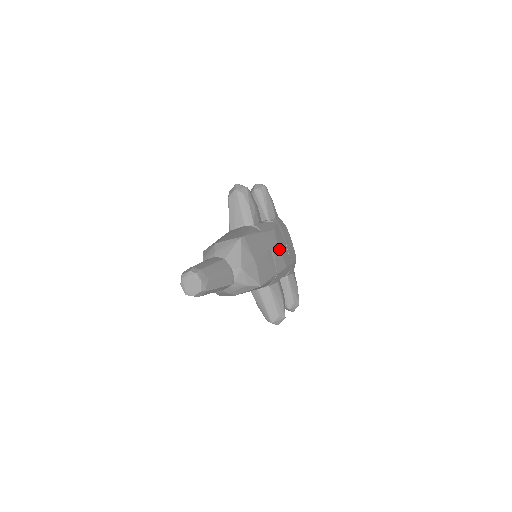
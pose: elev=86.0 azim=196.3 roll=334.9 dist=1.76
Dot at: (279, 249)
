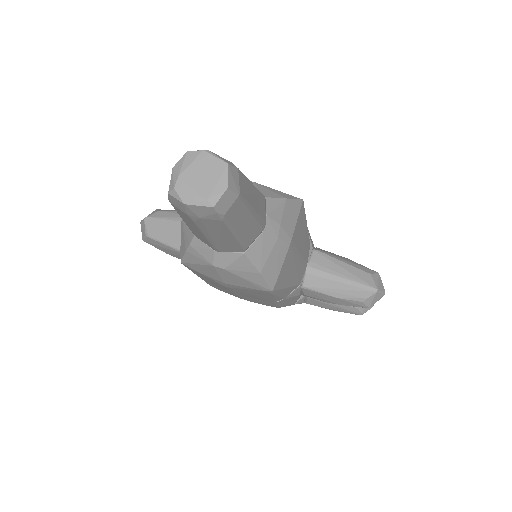
Dot at: occluded
